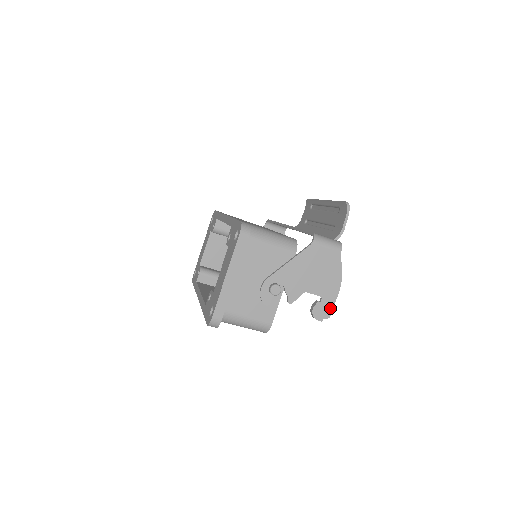
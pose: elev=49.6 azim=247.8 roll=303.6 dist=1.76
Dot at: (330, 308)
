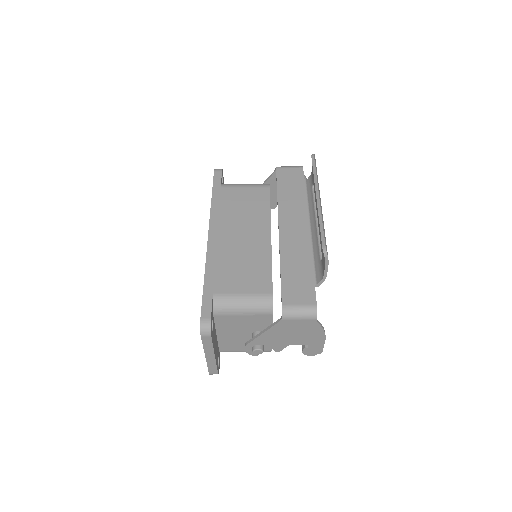
Dot at: (320, 349)
